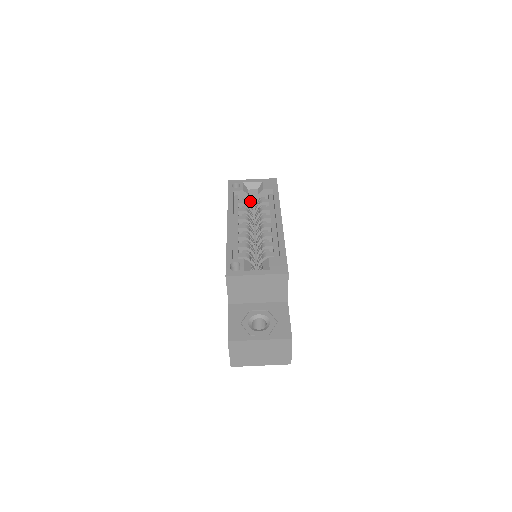
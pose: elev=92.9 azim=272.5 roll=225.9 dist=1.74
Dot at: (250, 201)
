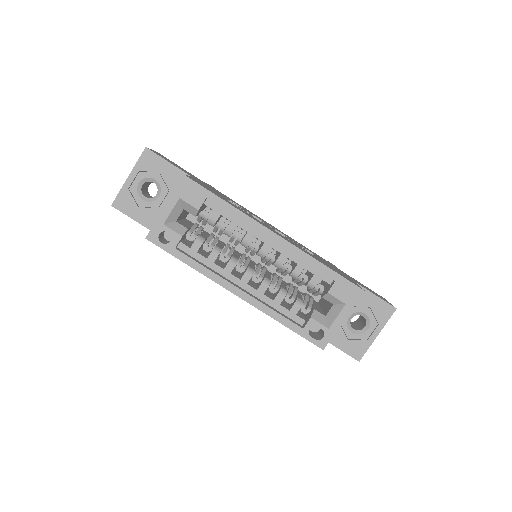
Dot at: (180, 218)
